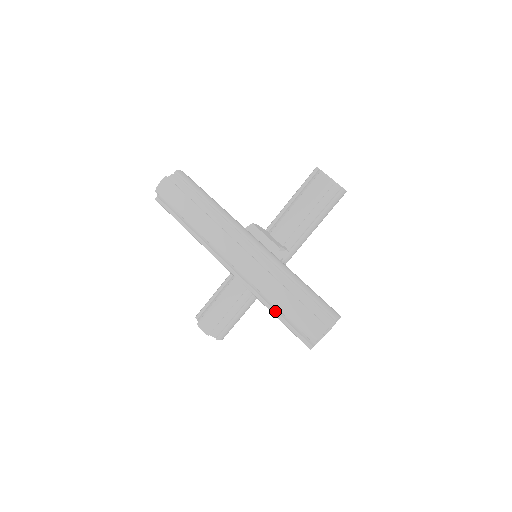
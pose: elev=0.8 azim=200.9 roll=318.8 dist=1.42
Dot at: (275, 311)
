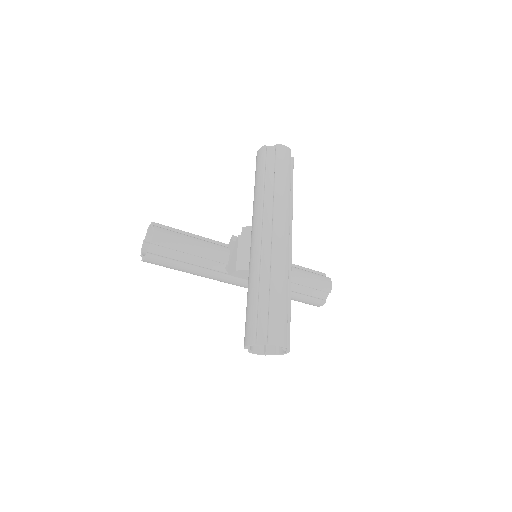
Dot at: (259, 294)
